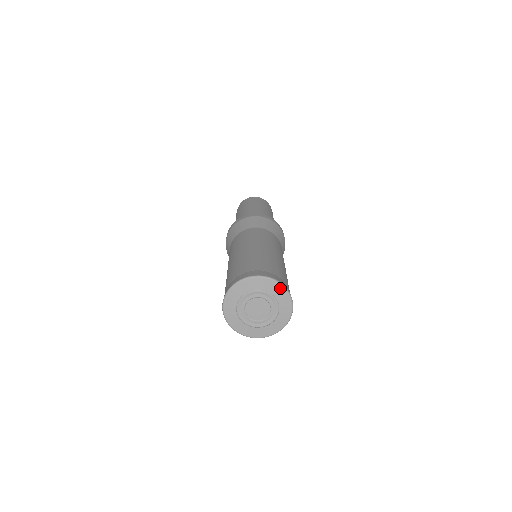
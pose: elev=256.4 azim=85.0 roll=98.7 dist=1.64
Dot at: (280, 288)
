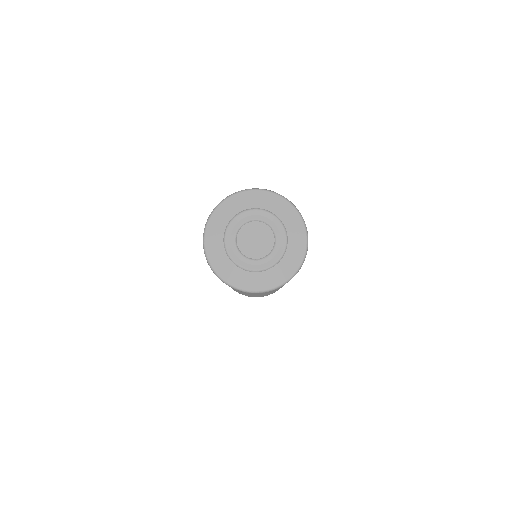
Dot at: (295, 215)
